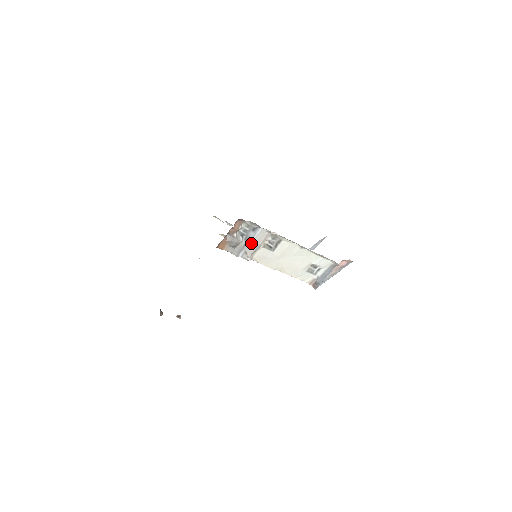
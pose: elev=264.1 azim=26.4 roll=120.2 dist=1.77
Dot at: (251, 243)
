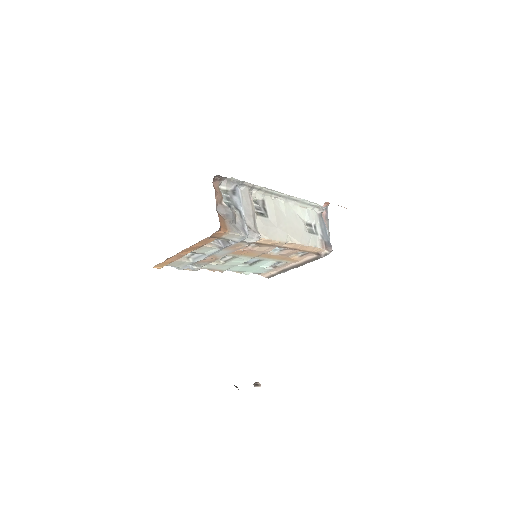
Dot at: (244, 212)
